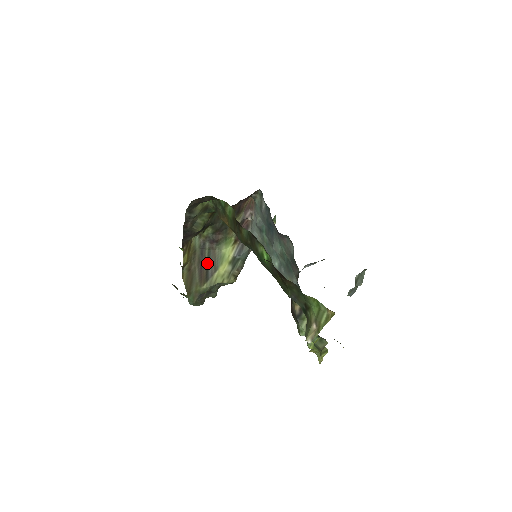
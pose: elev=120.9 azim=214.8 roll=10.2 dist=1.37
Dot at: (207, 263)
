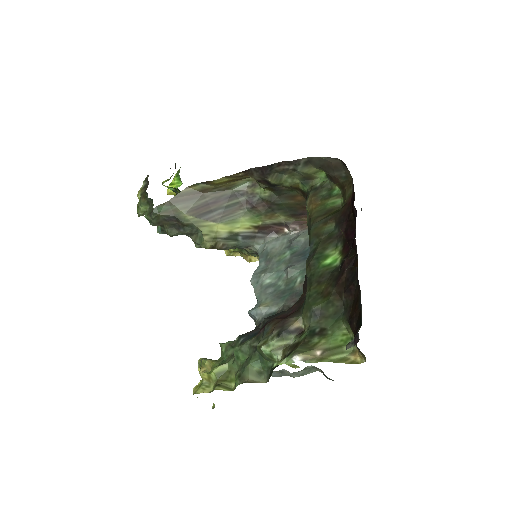
Dot at: (220, 207)
